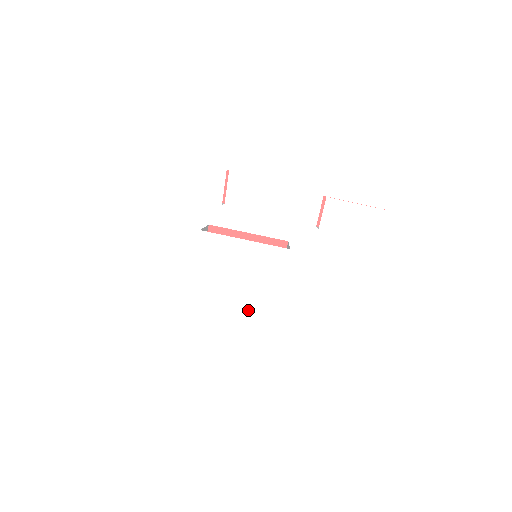
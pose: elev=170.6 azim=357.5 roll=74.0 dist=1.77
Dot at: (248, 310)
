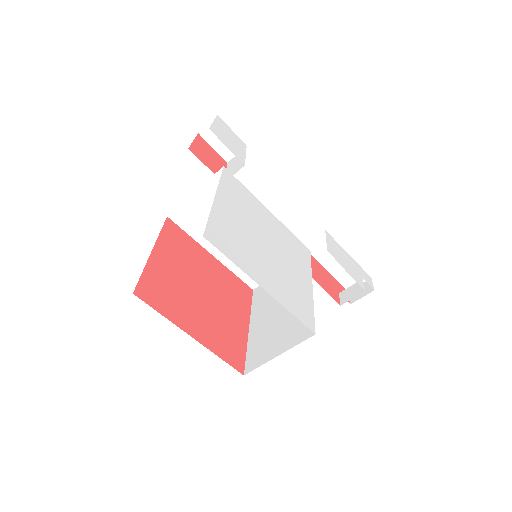
Dot at: (284, 289)
